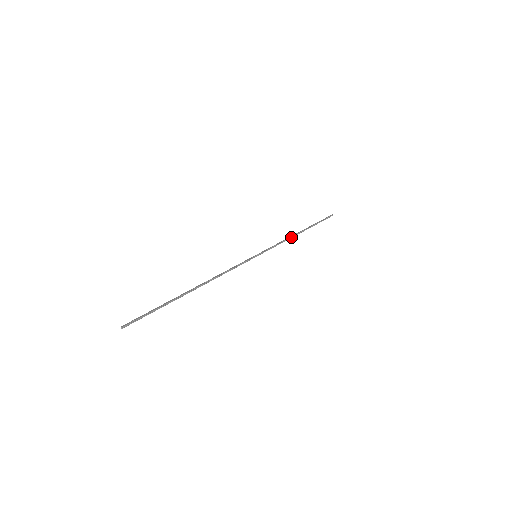
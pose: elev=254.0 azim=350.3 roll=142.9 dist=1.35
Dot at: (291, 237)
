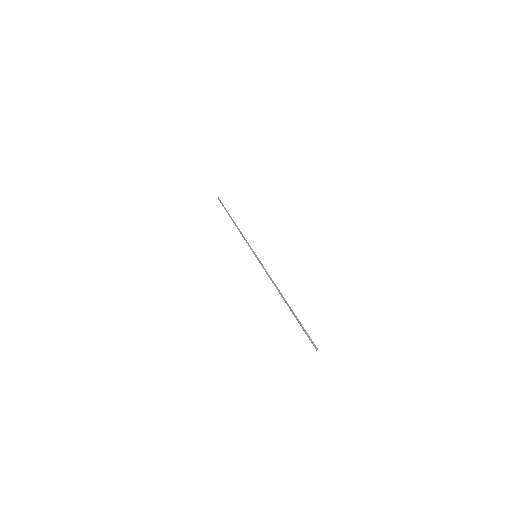
Dot at: (239, 230)
